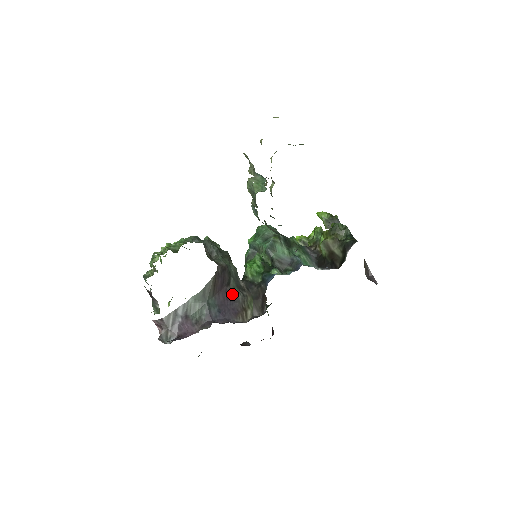
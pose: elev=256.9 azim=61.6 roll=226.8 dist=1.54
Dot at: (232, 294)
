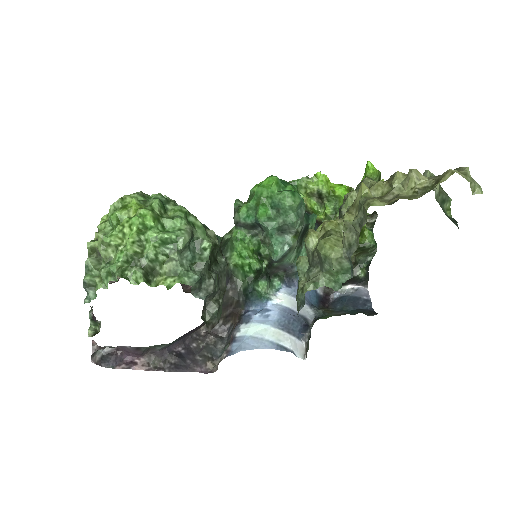
Dot at: occluded
